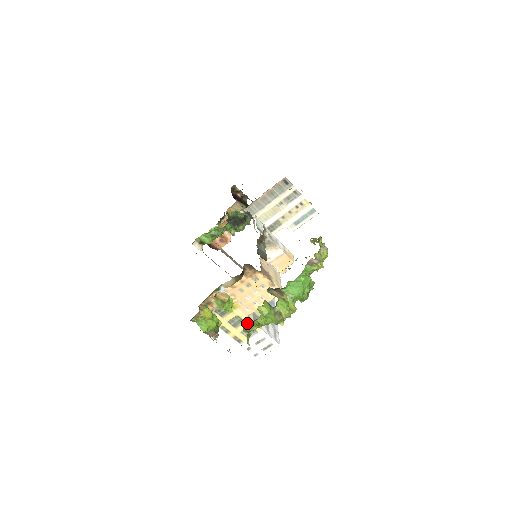
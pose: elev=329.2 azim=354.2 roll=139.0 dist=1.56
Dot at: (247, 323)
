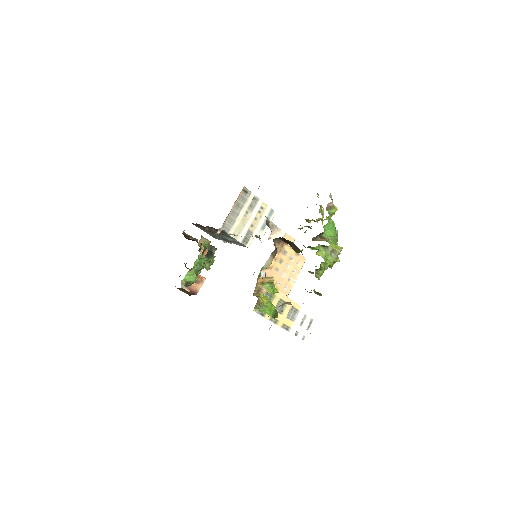
Dot at: occluded
